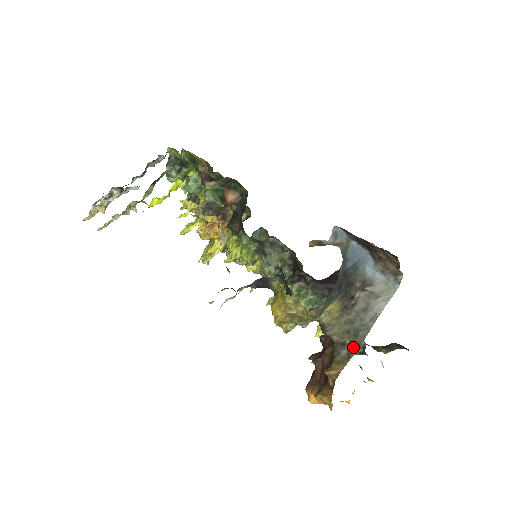
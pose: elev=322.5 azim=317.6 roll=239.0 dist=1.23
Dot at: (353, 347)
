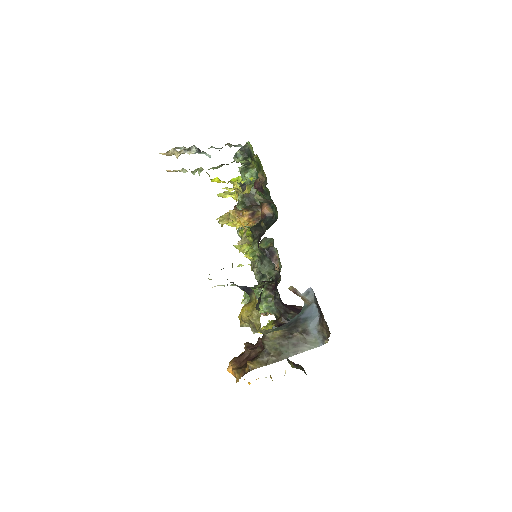
Dot at: (273, 360)
